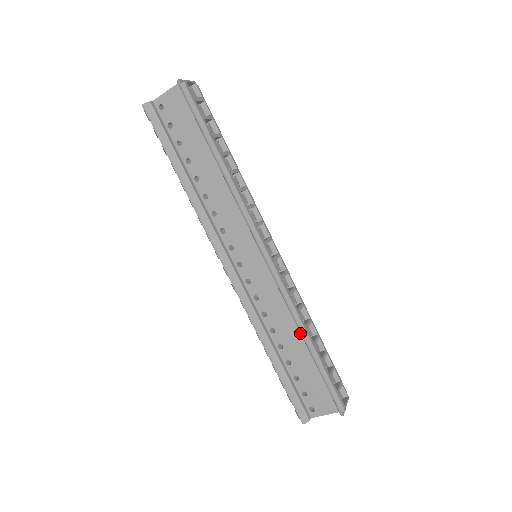
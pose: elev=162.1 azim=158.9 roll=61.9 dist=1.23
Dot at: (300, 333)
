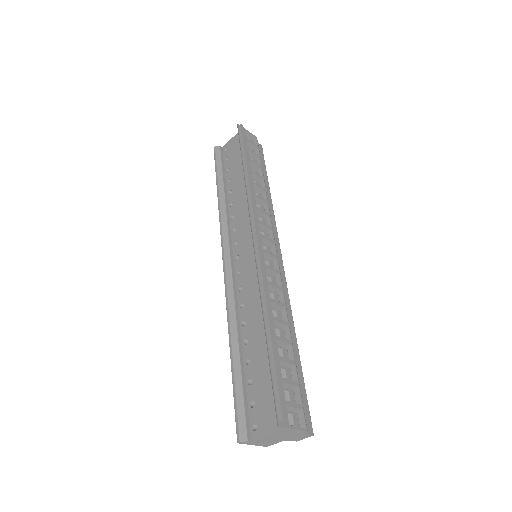
Dot at: occluded
